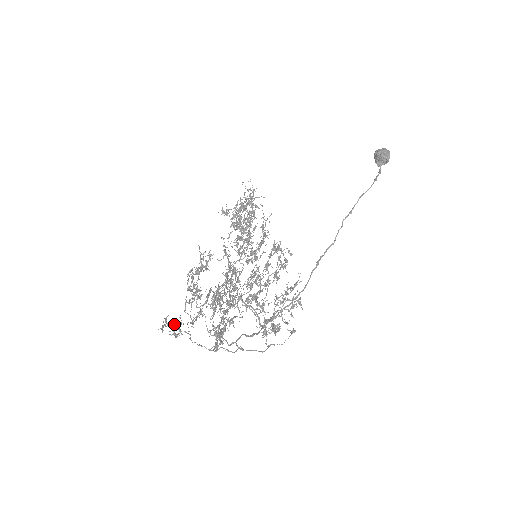
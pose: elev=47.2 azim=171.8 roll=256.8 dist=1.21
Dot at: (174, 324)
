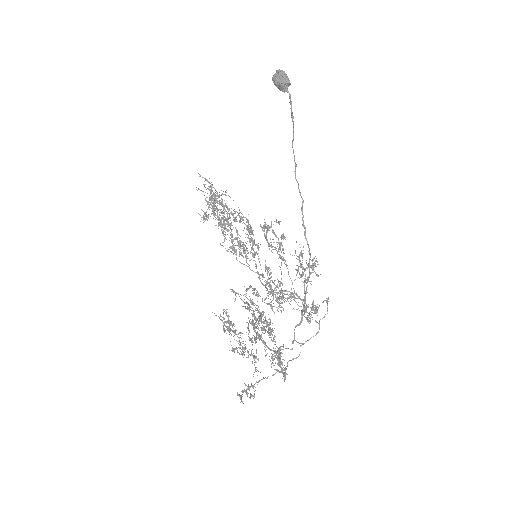
Dot at: (246, 390)
